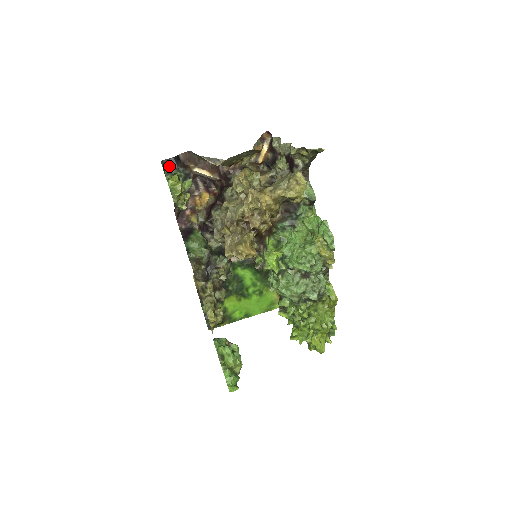
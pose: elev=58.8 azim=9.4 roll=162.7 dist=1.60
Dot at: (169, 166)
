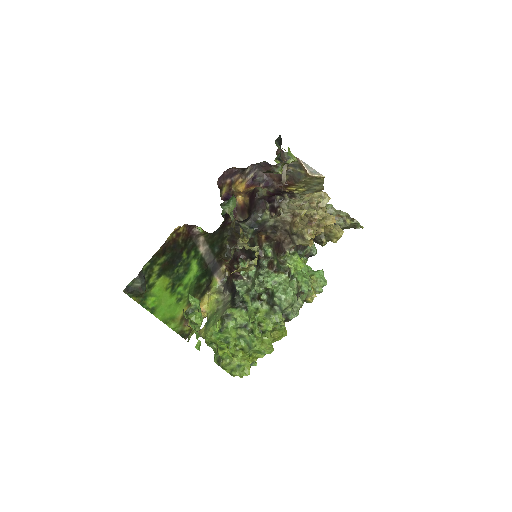
Dot at: (278, 142)
